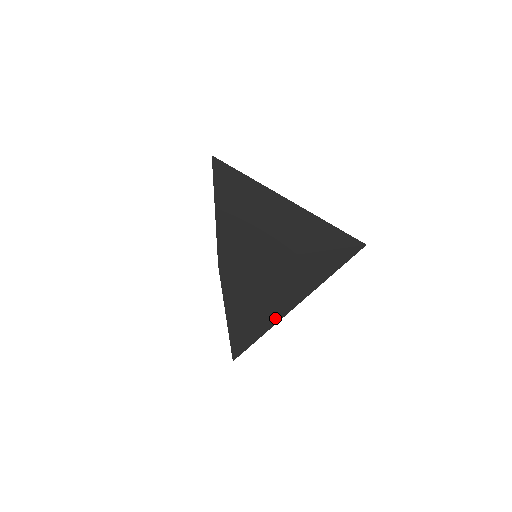
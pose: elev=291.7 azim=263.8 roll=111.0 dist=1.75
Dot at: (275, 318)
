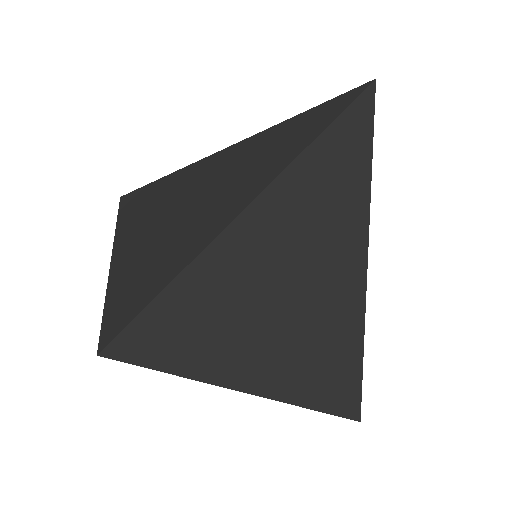
Dot at: (349, 317)
